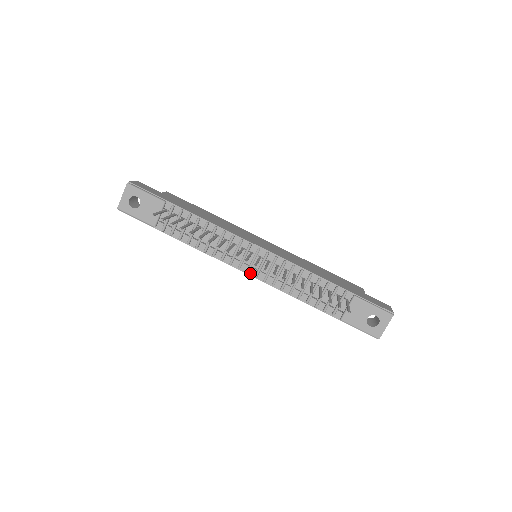
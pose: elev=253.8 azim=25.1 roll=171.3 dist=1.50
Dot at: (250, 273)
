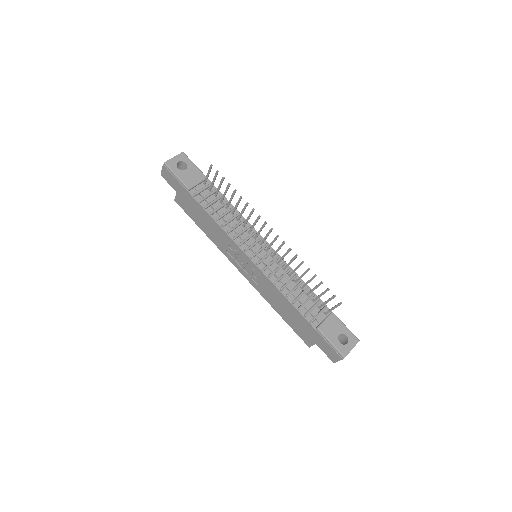
Dot at: (253, 259)
